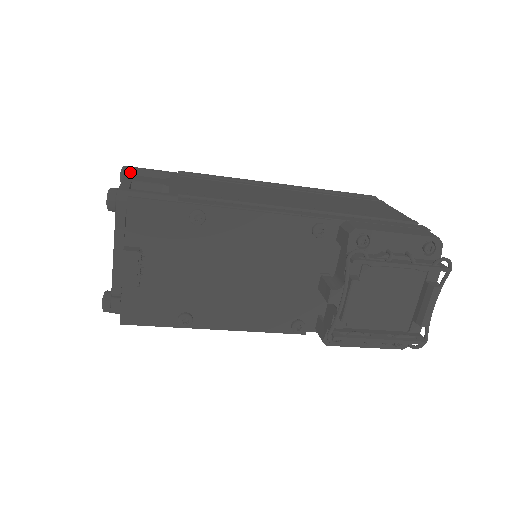
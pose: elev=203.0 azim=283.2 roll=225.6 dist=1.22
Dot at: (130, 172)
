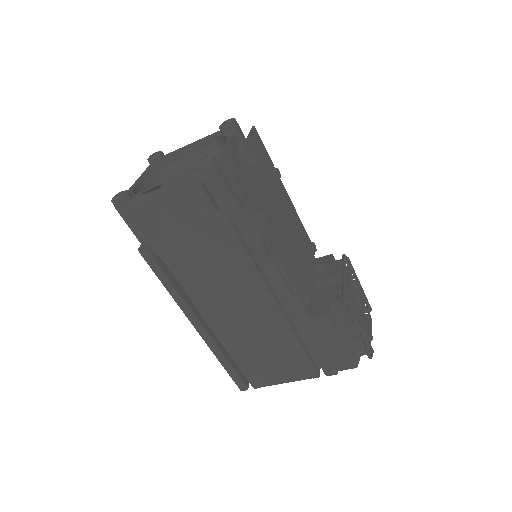
Dot at: (181, 151)
